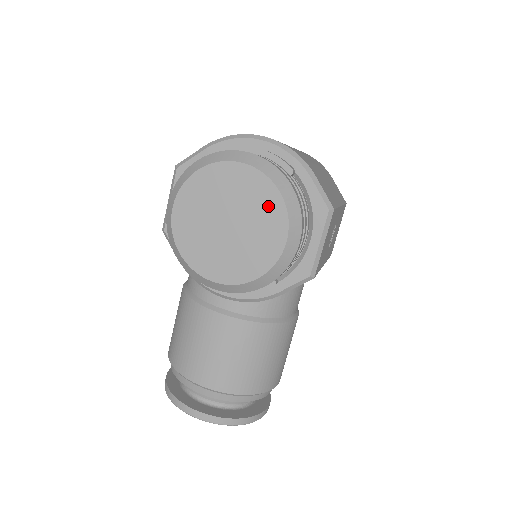
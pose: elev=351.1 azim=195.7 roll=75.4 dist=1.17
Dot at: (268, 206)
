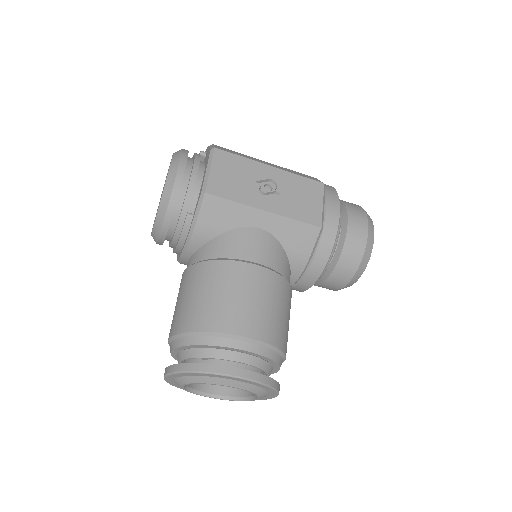
Dot at: occluded
